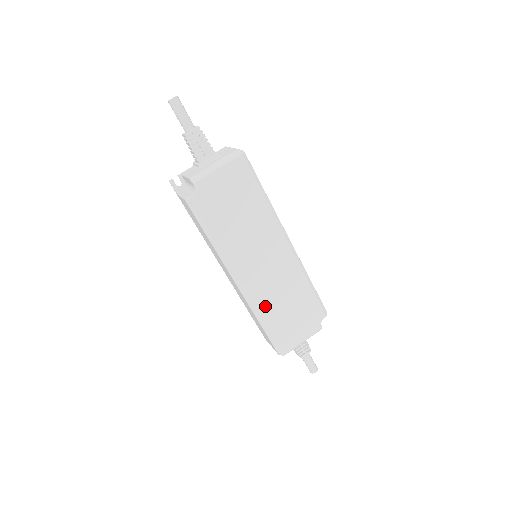
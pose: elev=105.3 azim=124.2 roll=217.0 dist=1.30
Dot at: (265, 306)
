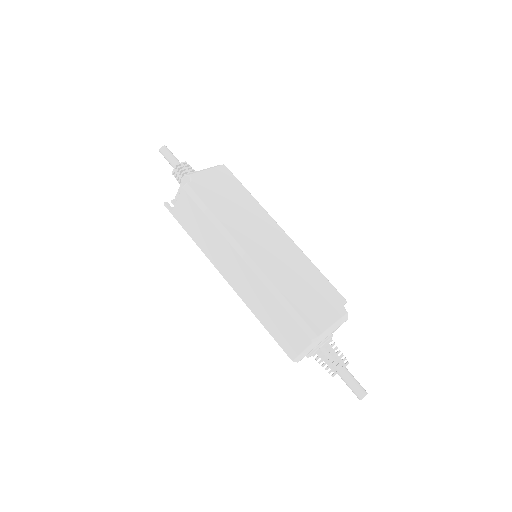
Dot at: (279, 281)
